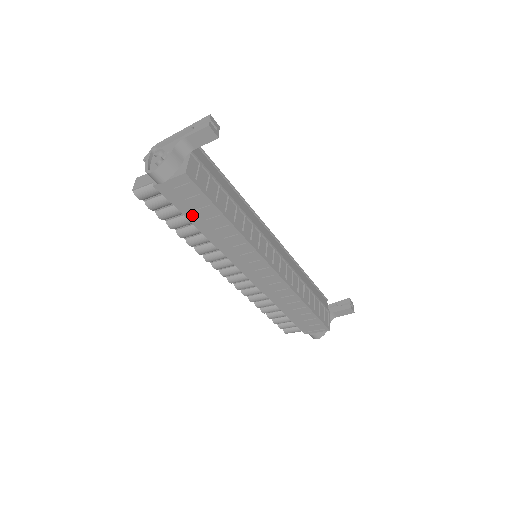
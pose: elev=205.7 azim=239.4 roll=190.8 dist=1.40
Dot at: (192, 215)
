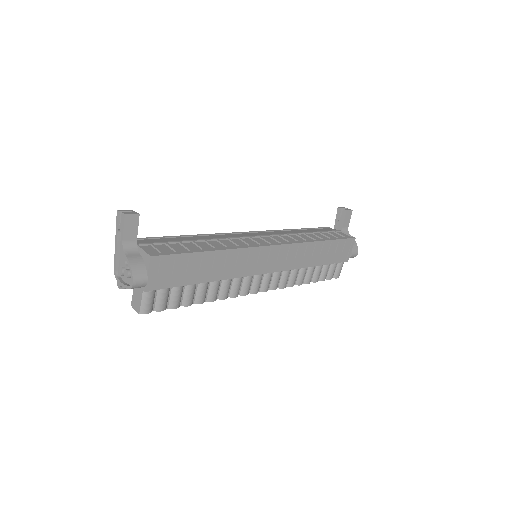
Dot at: (189, 279)
